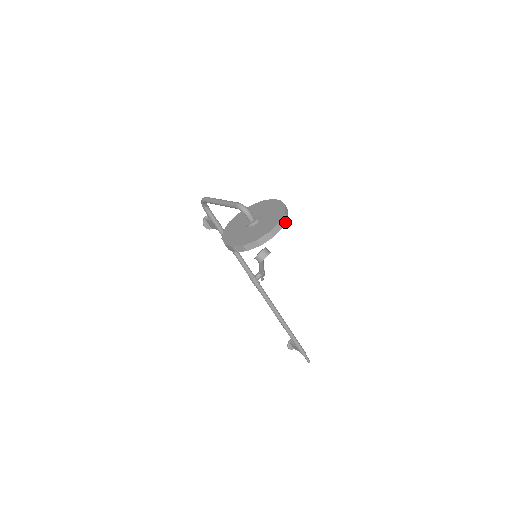
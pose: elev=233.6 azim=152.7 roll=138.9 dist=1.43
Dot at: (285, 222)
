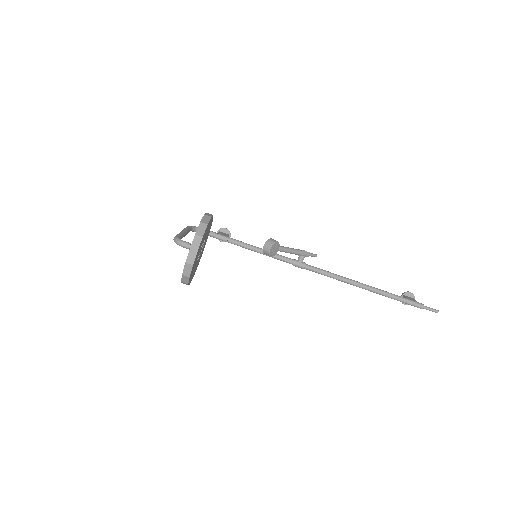
Dot at: (199, 243)
